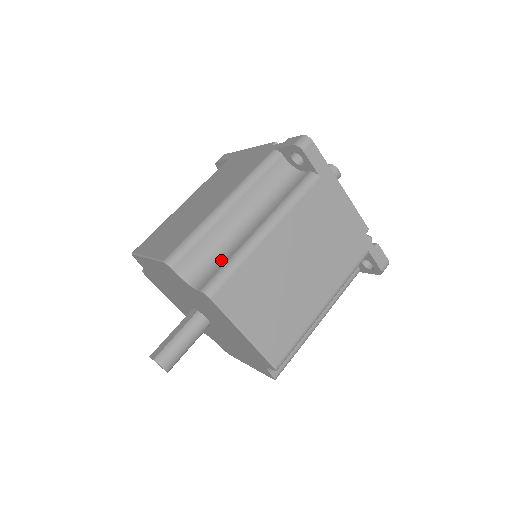
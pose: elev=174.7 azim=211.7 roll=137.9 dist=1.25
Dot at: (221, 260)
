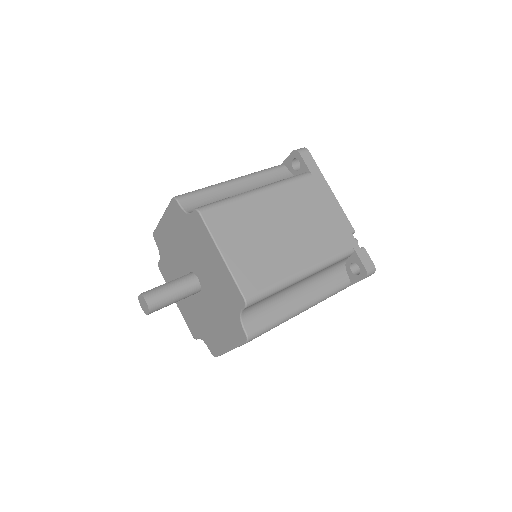
Dot at: occluded
